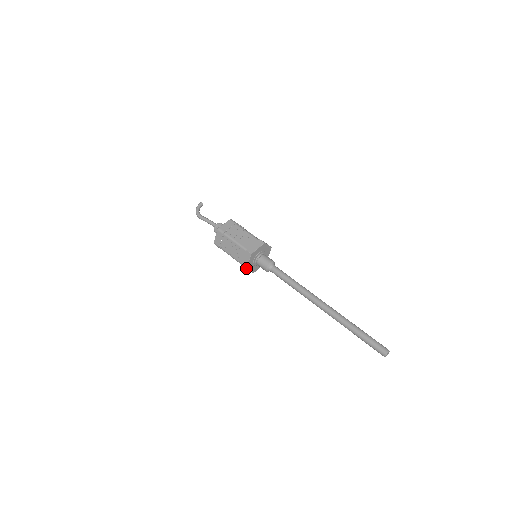
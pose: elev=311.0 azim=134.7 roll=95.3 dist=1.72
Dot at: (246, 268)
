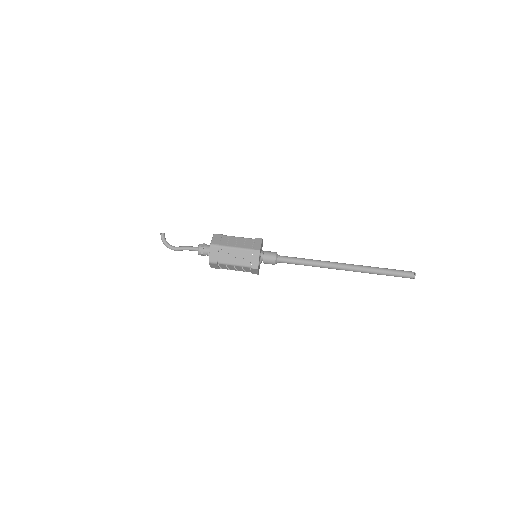
Dot at: (258, 274)
